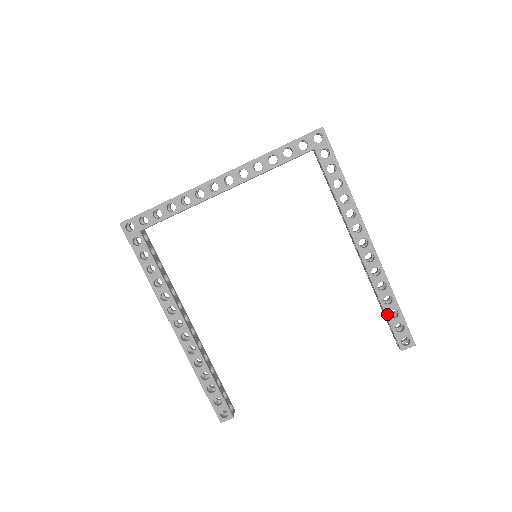
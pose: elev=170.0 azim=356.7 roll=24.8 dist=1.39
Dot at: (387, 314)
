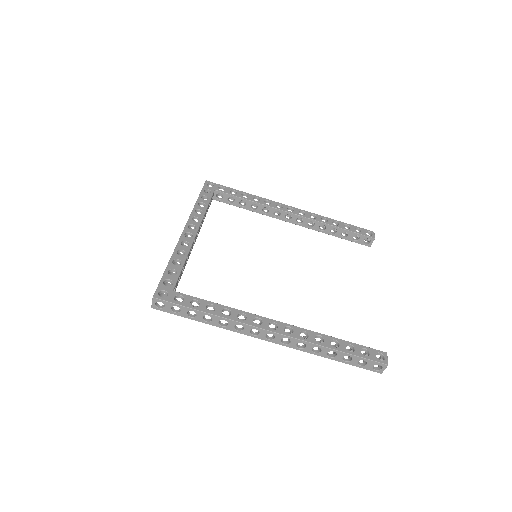
Dot at: (345, 229)
